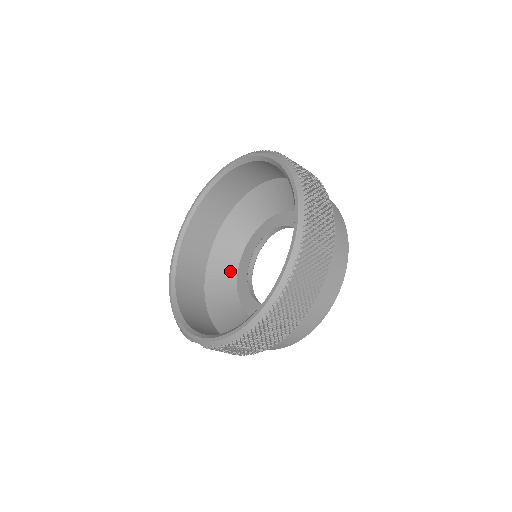
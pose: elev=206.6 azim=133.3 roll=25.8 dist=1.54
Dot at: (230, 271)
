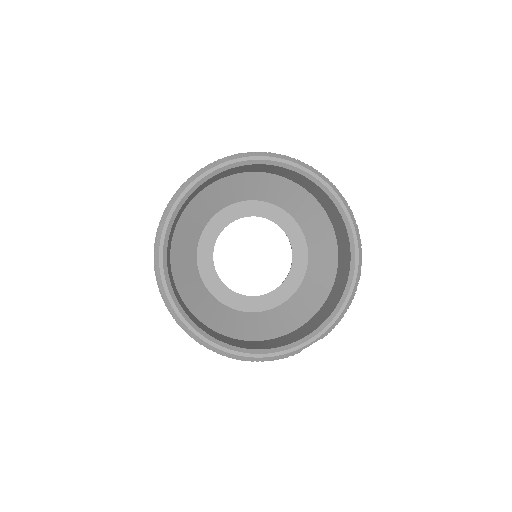
Dot at: (209, 301)
